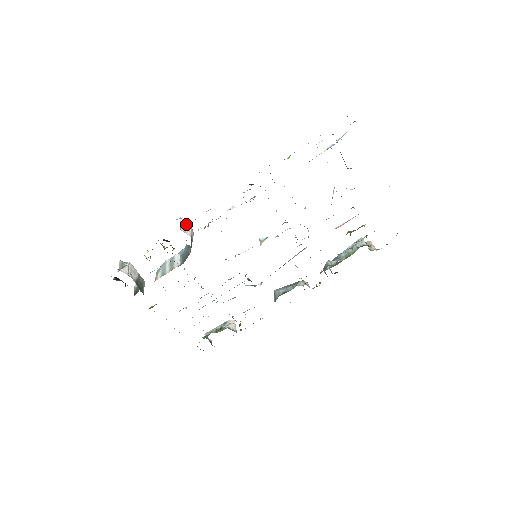
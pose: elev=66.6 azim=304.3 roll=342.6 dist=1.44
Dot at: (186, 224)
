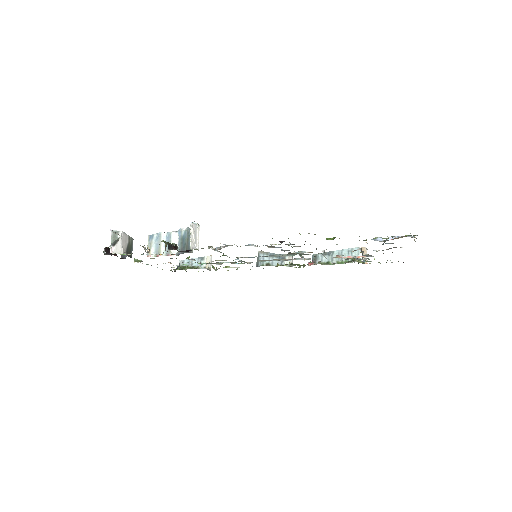
Dot at: (195, 229)
